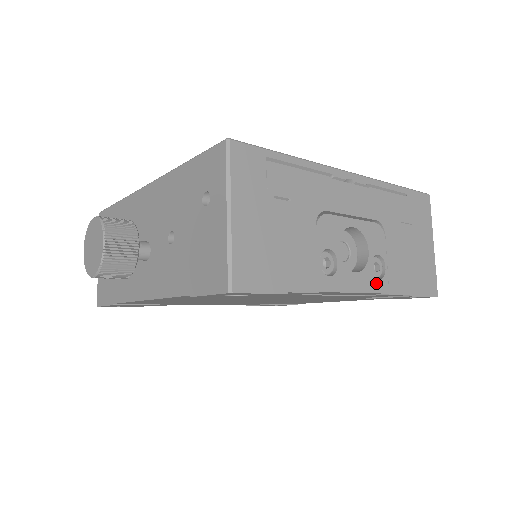
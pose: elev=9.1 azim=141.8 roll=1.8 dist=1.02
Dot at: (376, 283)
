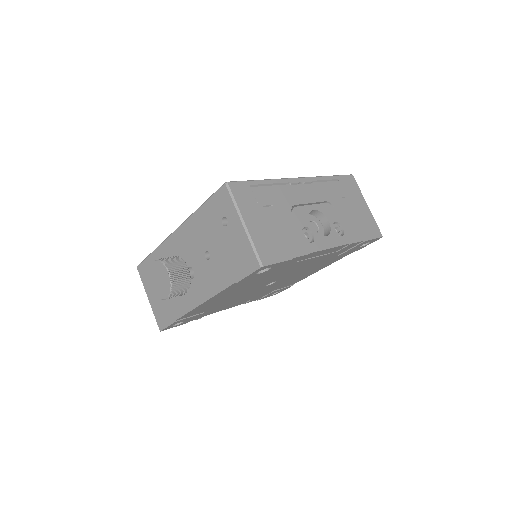
Dot at: (341, 239)
